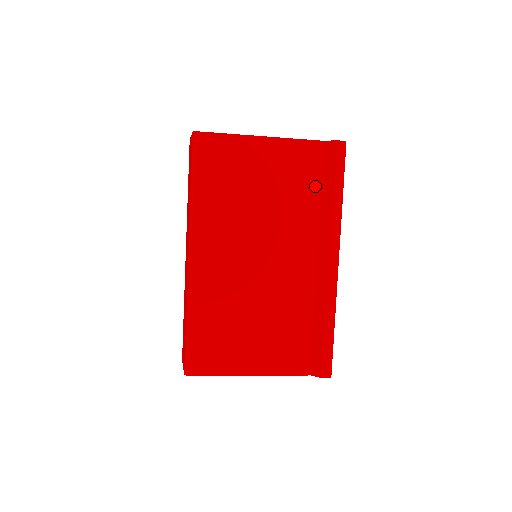
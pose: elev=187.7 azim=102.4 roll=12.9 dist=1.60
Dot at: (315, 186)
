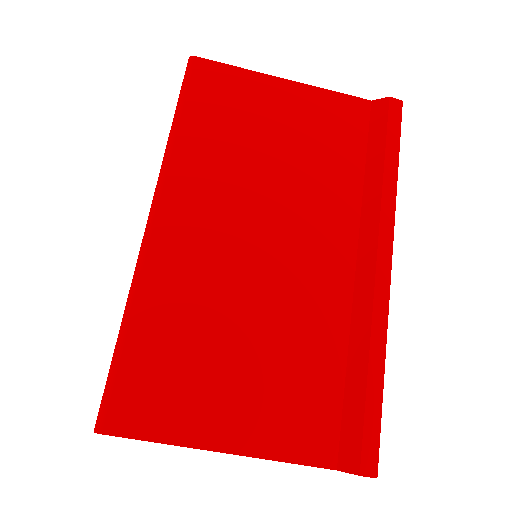
Dot at: (356, 154)
